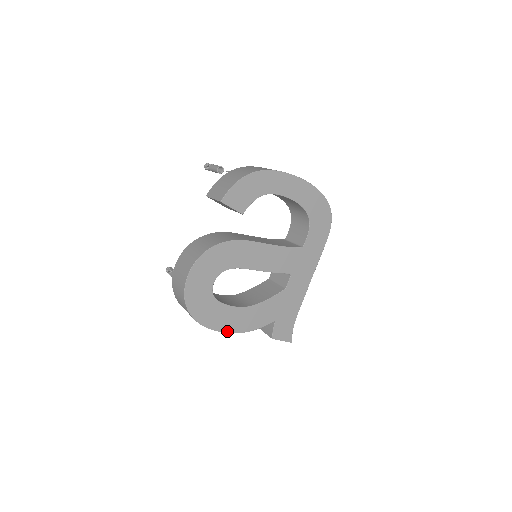
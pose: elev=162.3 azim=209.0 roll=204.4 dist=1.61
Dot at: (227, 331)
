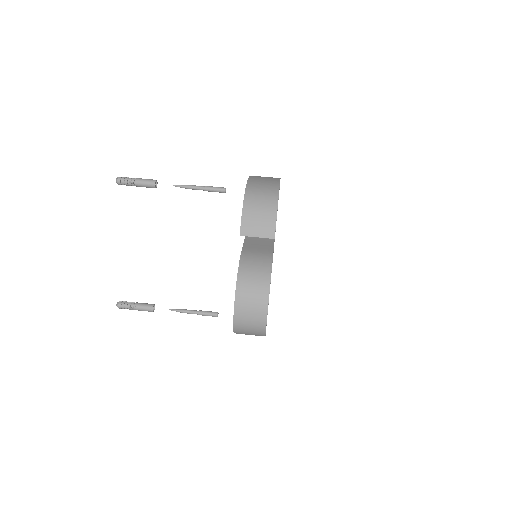
Dot at: occluded
